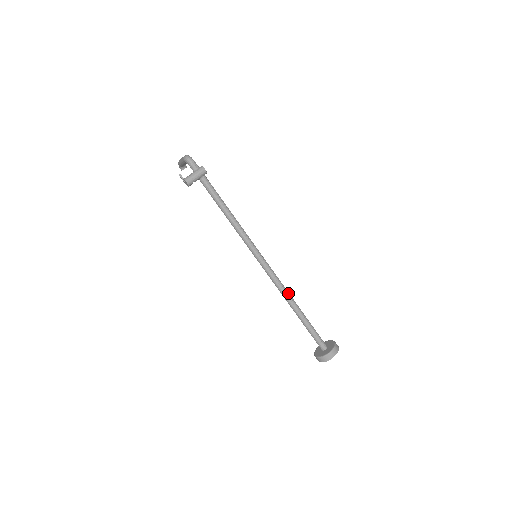
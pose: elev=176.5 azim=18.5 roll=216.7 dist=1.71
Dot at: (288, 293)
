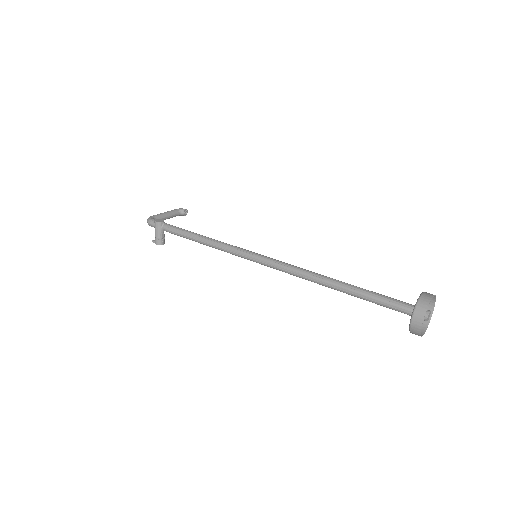
Dot at: (308, 274)
